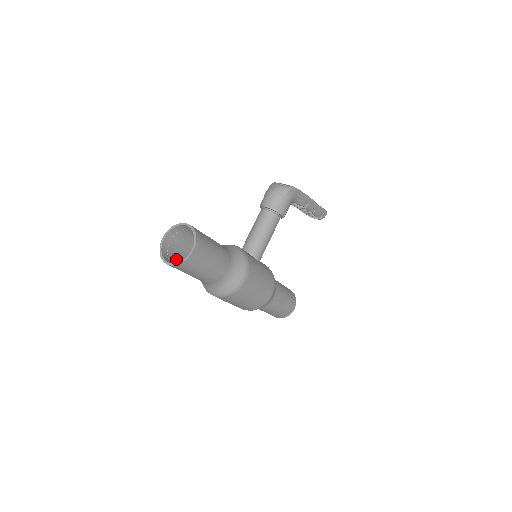
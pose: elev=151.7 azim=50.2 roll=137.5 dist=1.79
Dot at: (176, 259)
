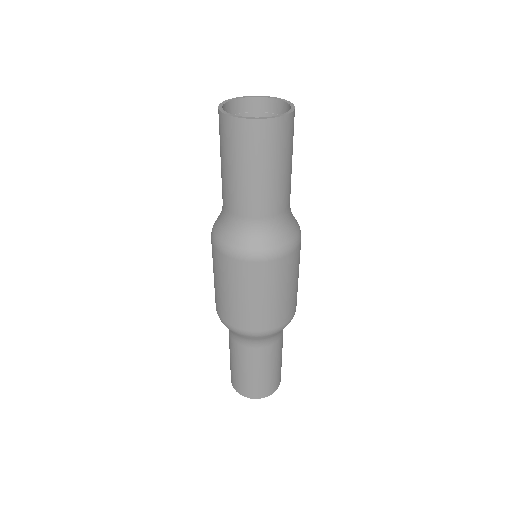
Dot at: (231, 153)
